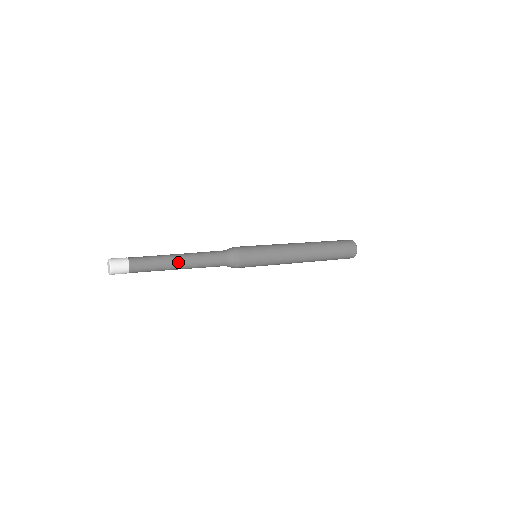
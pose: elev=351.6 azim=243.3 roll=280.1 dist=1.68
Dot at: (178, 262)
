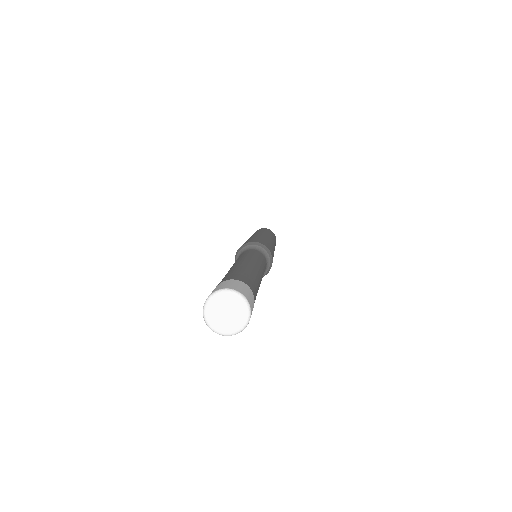
Dot at: (261, 277)
